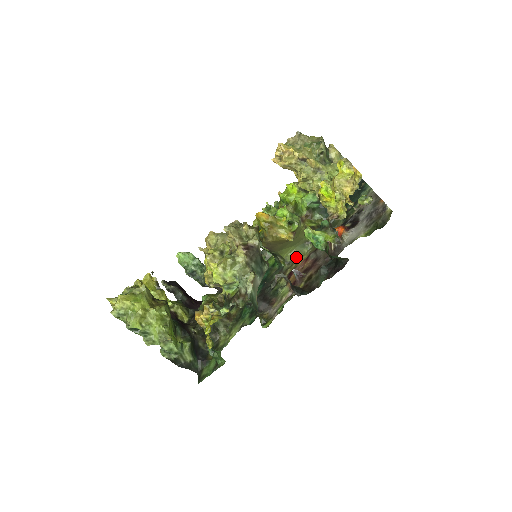
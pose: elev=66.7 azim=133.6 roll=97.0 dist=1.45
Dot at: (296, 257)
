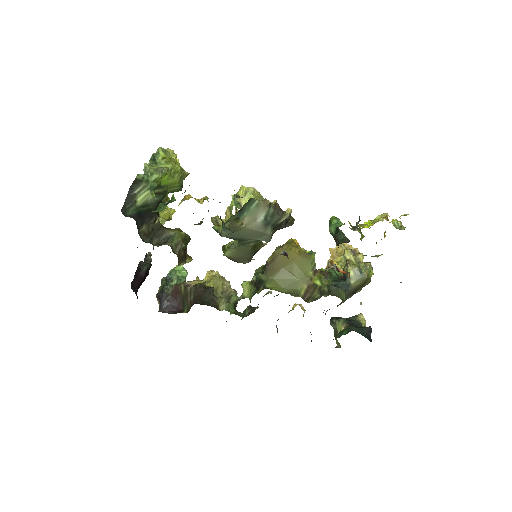
Dot at: (278, 291)
